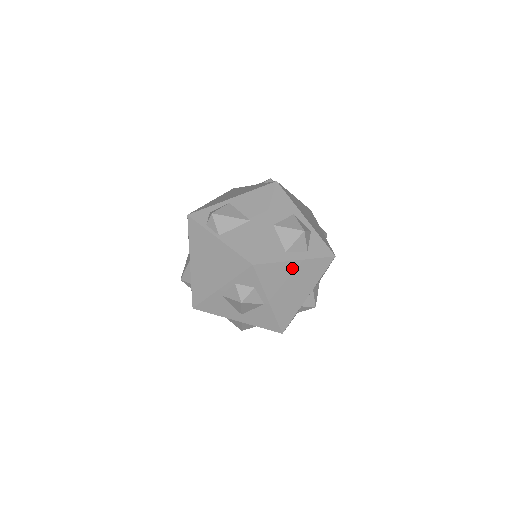
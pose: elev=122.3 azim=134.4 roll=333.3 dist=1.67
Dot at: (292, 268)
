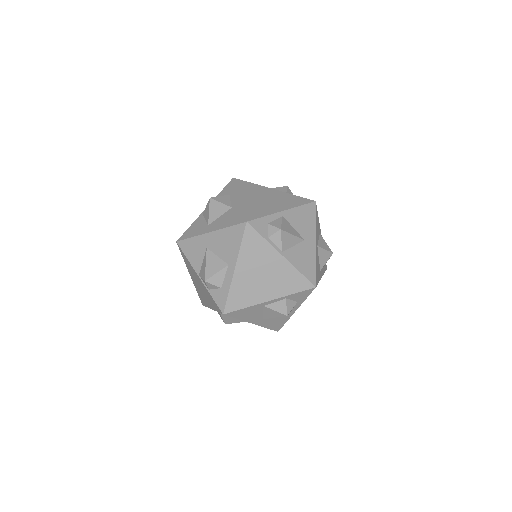
Dot at: occluded
